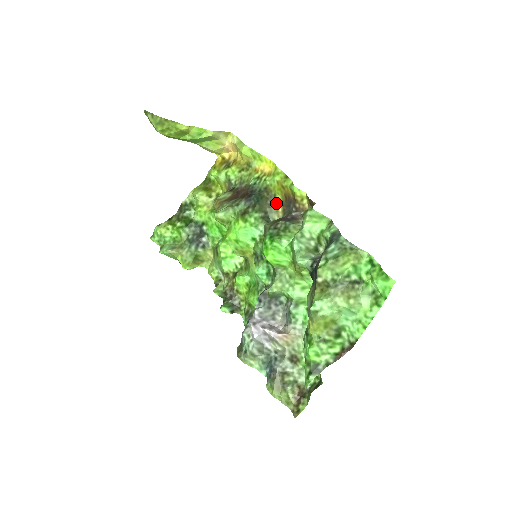
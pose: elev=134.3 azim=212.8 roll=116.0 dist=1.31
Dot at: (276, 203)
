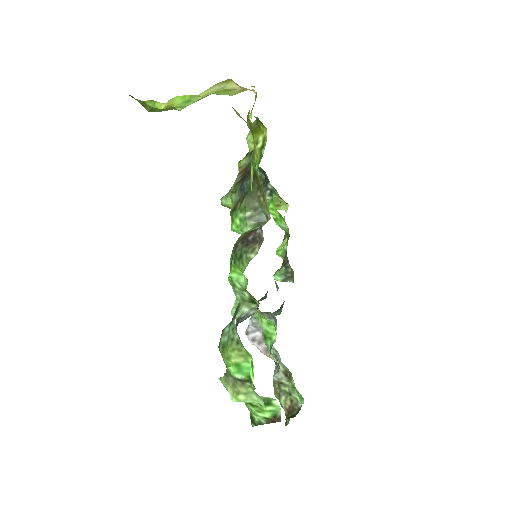
Dot at: (264, 197)
